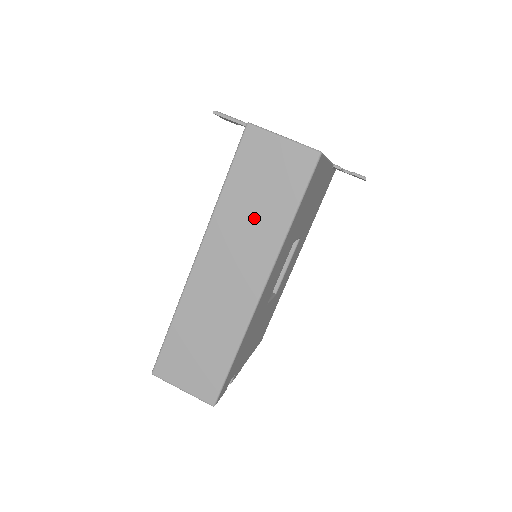
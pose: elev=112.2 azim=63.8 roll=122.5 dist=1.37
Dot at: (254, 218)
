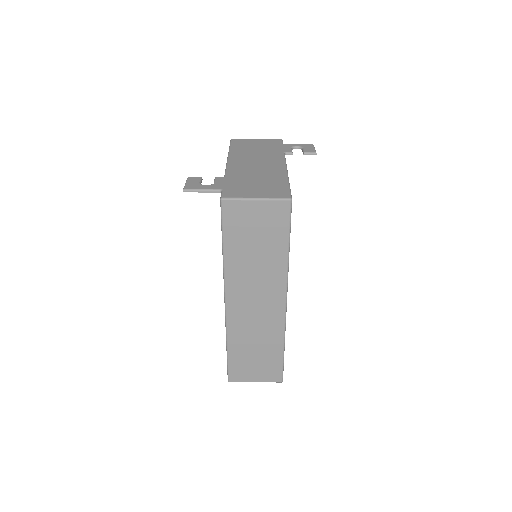
Dot at: (258, 262)
